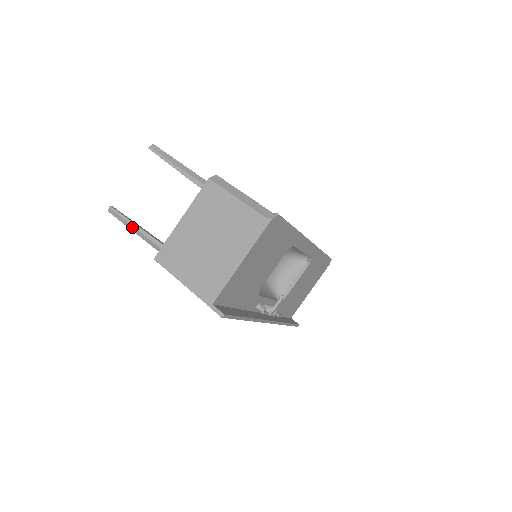
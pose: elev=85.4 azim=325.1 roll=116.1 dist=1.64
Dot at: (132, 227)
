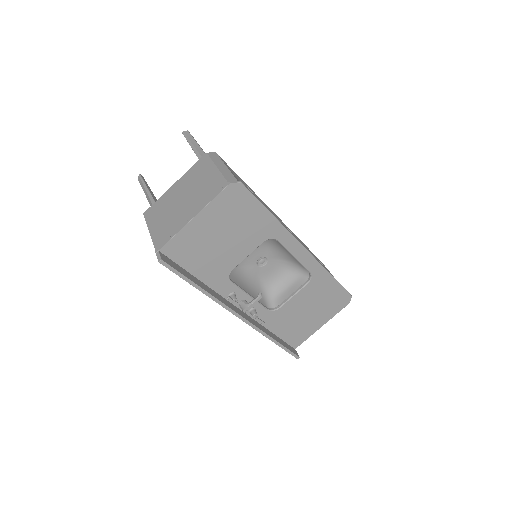
Dot at: (145, 191)
